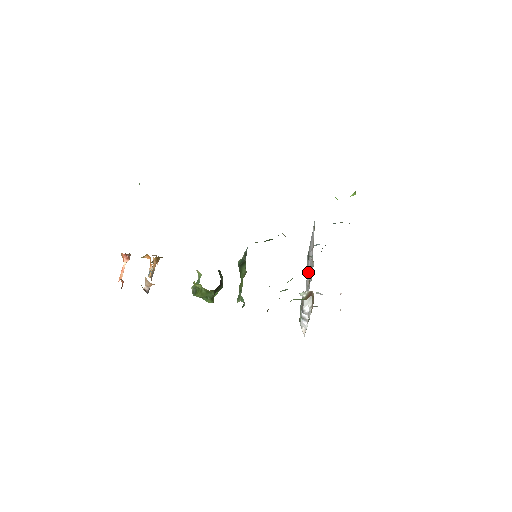
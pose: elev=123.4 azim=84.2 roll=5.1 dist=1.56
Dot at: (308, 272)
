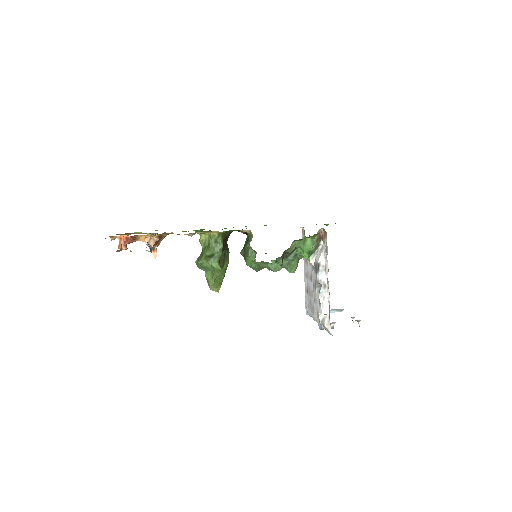
Dot at: (311, 292)
